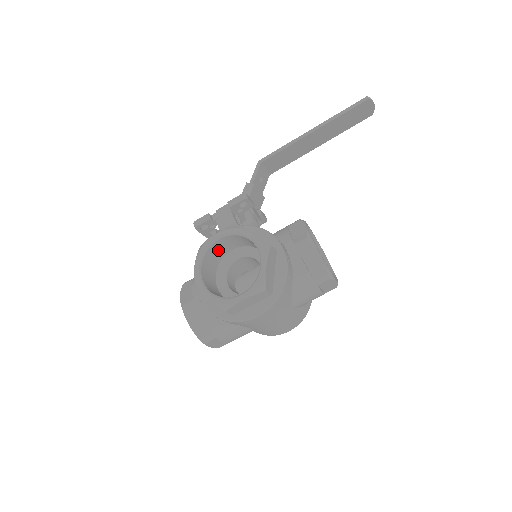
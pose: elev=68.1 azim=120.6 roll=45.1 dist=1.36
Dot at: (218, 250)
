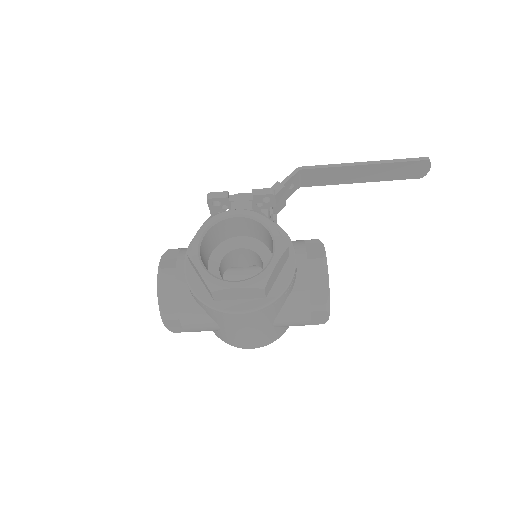
Dot at: (227, 228)
